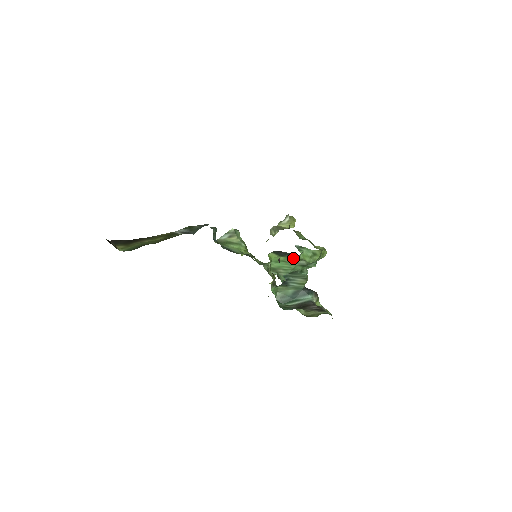
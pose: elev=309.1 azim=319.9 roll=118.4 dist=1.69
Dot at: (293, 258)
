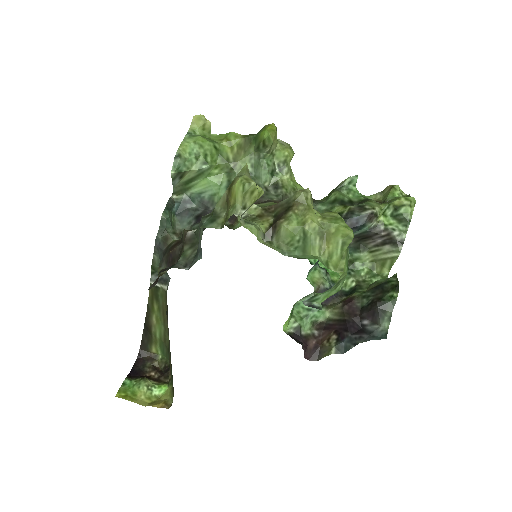
Dot at: occluded
